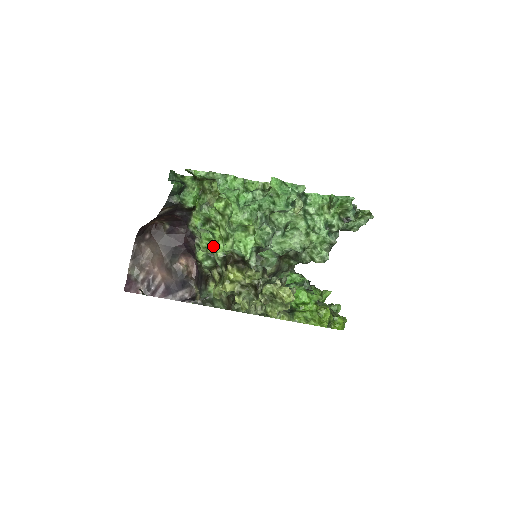
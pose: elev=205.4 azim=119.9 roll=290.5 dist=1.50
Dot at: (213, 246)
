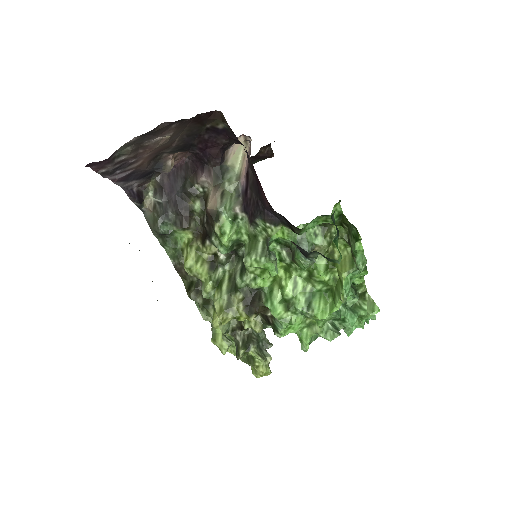
Dot at: (260, 272)
